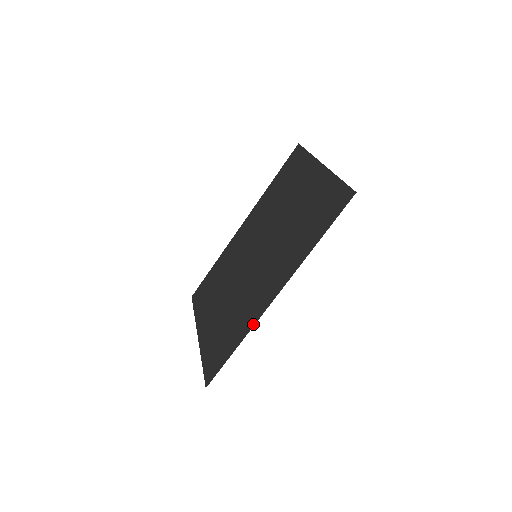
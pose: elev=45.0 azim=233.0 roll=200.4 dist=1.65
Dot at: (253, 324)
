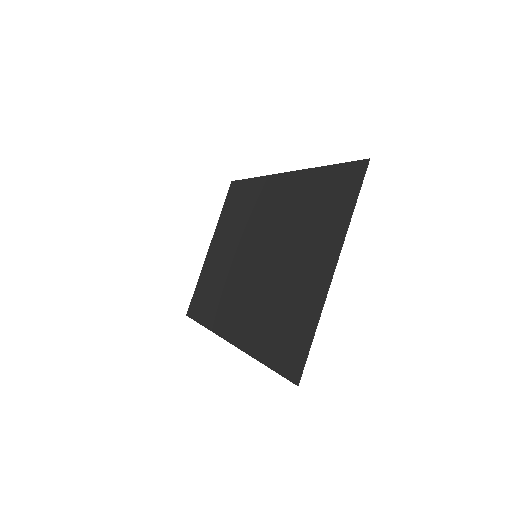
Dot at: (213, 332)
